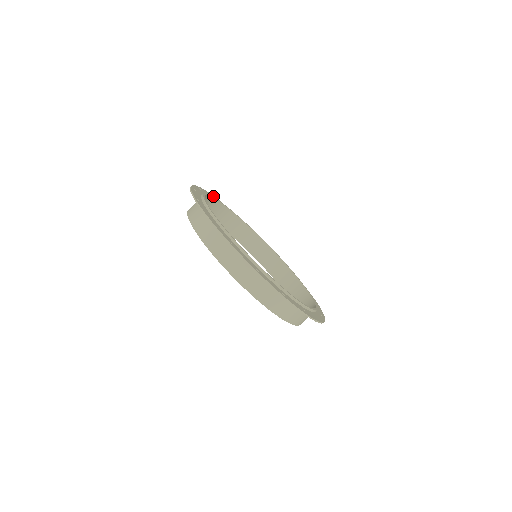
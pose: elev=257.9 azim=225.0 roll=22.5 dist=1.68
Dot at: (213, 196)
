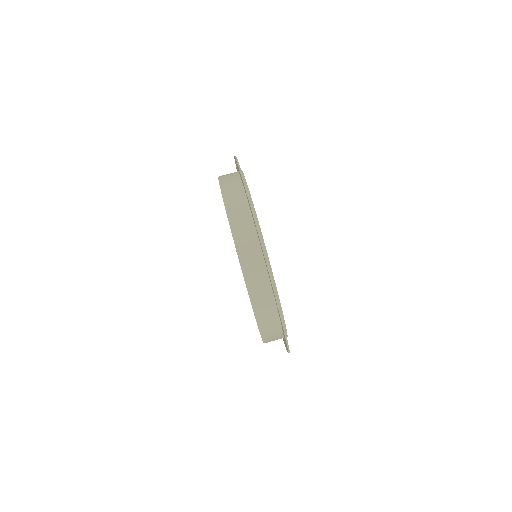
Dot at: occluded
